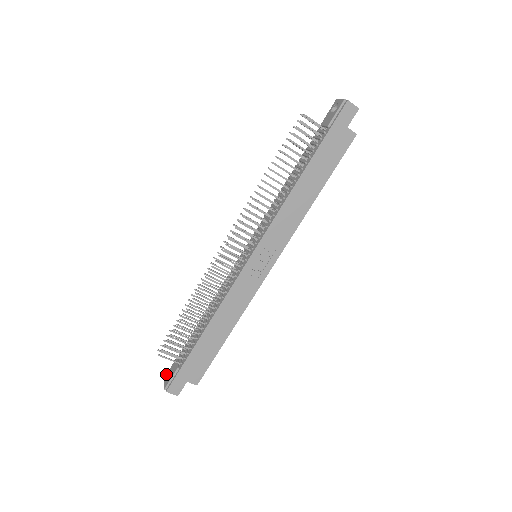
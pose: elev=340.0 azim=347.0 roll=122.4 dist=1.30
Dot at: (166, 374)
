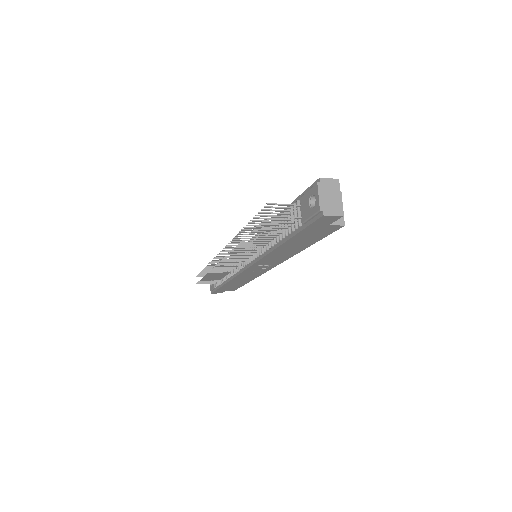
Dot at: occluded
